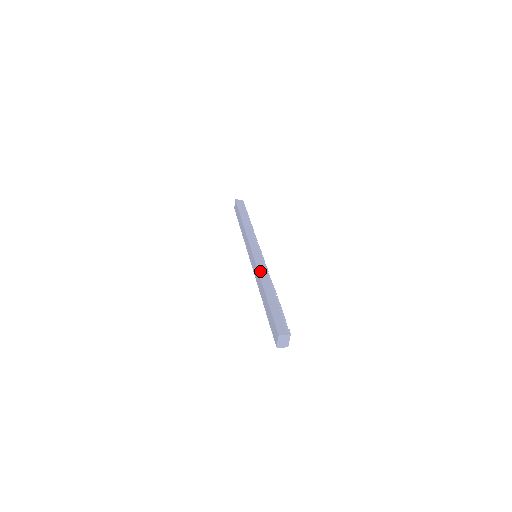
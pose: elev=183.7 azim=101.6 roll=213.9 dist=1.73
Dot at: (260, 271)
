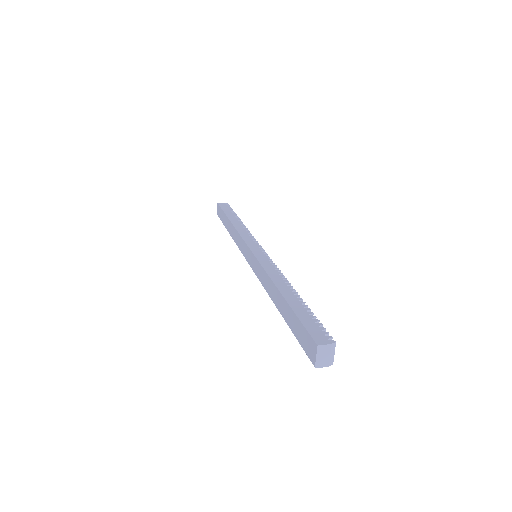
Dot at: (267, 269)
